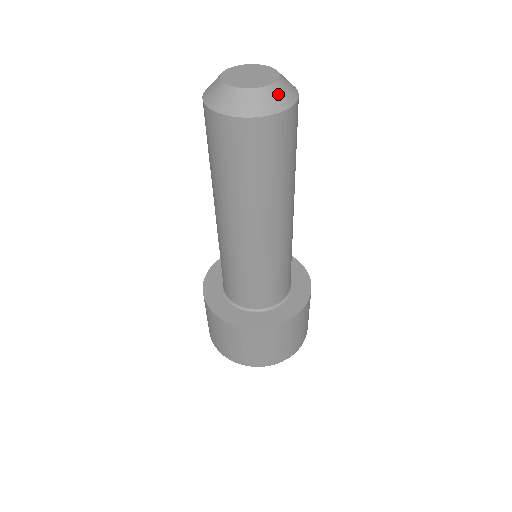
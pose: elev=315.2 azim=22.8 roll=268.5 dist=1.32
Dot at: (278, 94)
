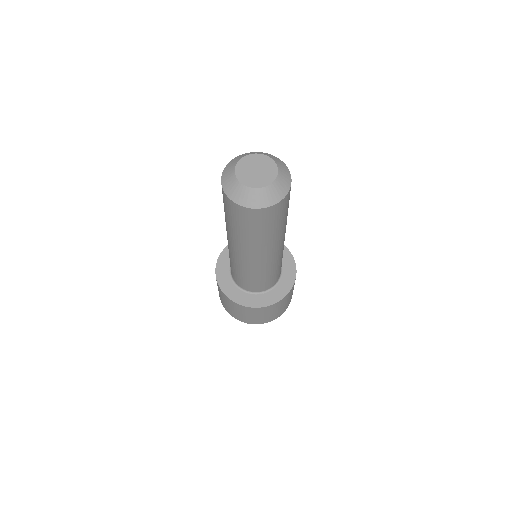
Dot at: (265, 195)
